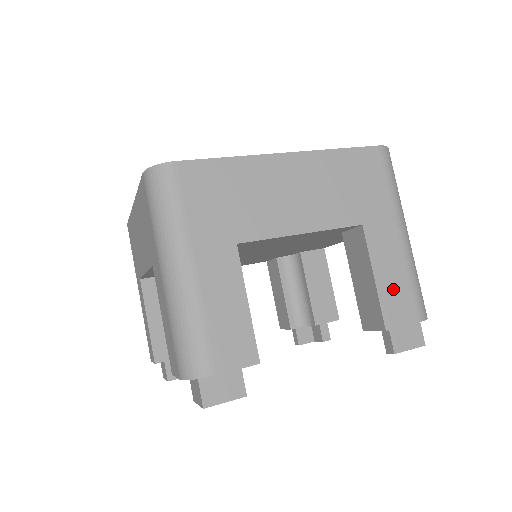
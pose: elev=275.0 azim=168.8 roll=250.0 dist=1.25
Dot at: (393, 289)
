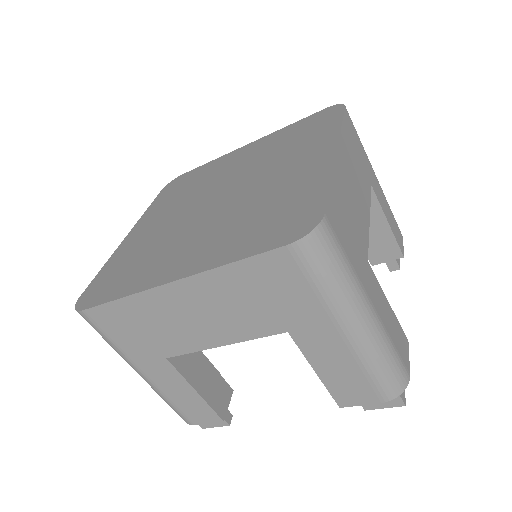
Dot at: (393, 224)
